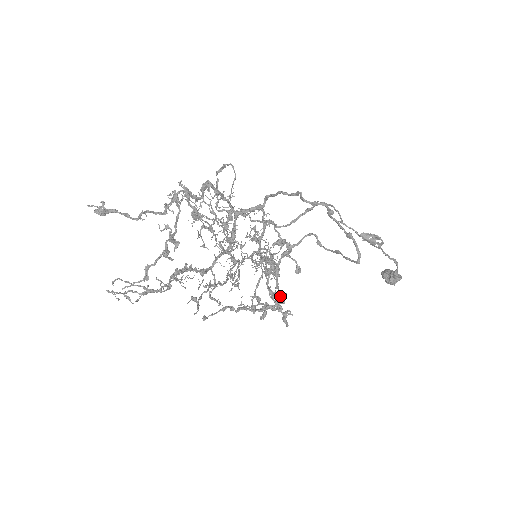
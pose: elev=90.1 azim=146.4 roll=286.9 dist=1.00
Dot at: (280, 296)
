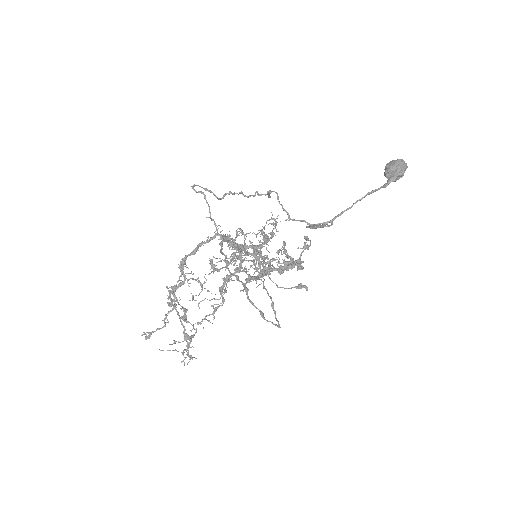
Dot at: (292, 268)
